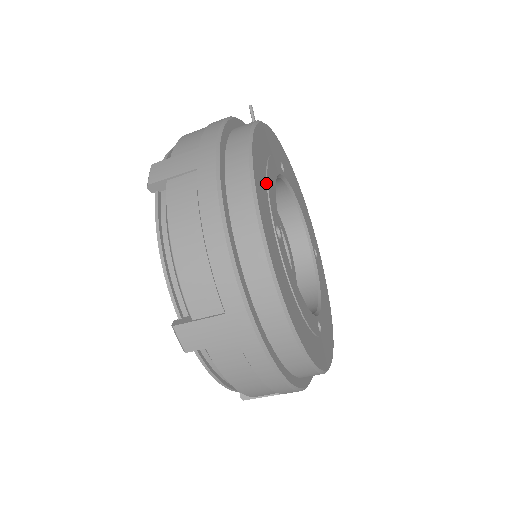
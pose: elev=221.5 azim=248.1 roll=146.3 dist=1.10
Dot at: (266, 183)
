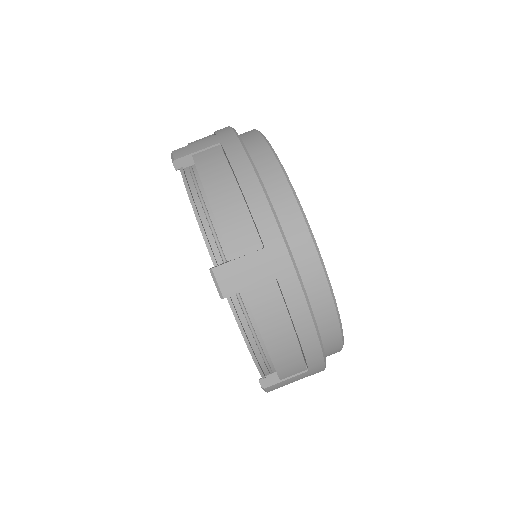
Dot at: occluded
